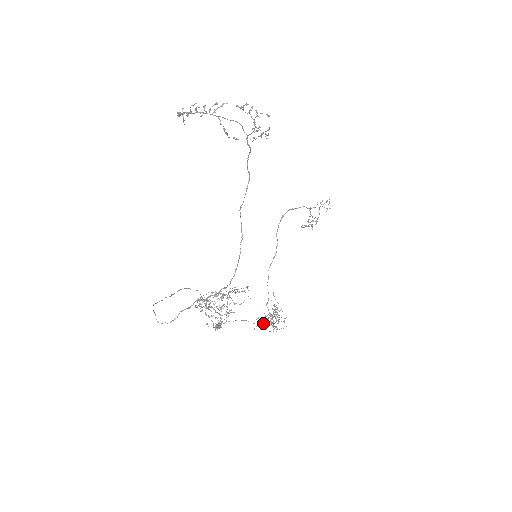
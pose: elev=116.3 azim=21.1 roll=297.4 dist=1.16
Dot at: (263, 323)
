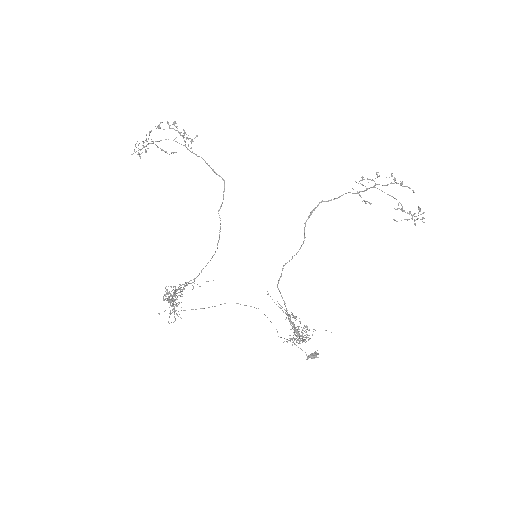
Dot at: (302, 338)
